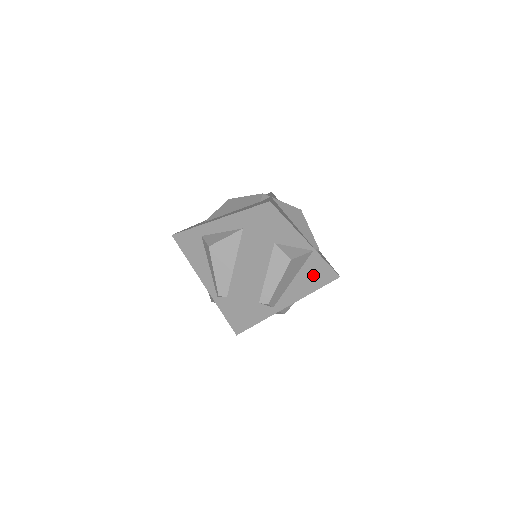
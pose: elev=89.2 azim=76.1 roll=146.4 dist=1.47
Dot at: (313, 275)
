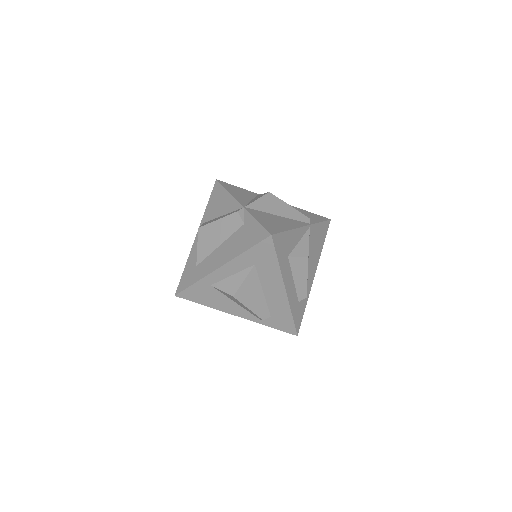
Dot at: (317, 241)
